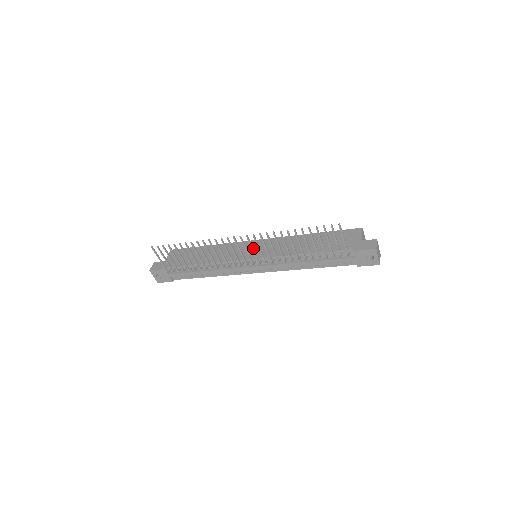
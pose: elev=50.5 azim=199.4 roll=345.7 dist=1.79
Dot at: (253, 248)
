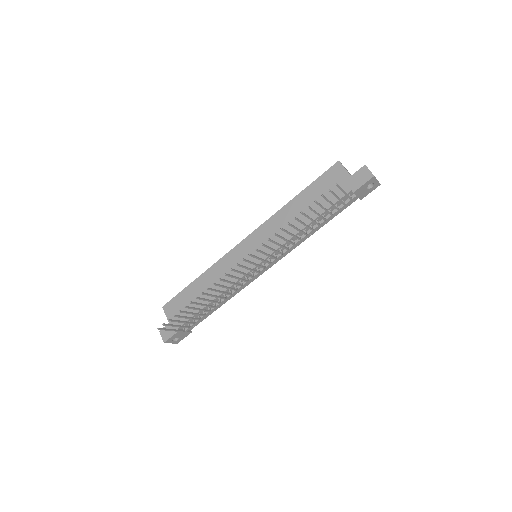
Dot at: (259, 258)
